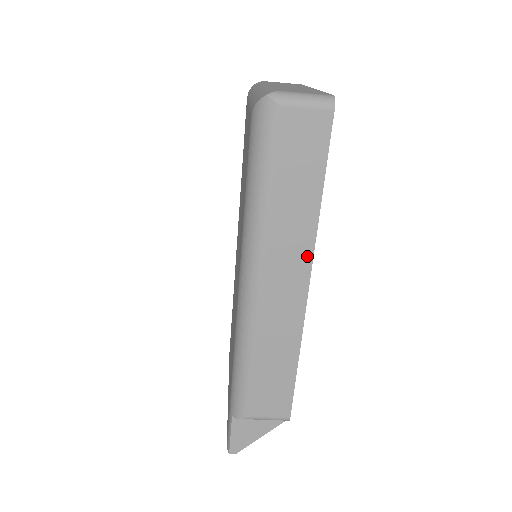
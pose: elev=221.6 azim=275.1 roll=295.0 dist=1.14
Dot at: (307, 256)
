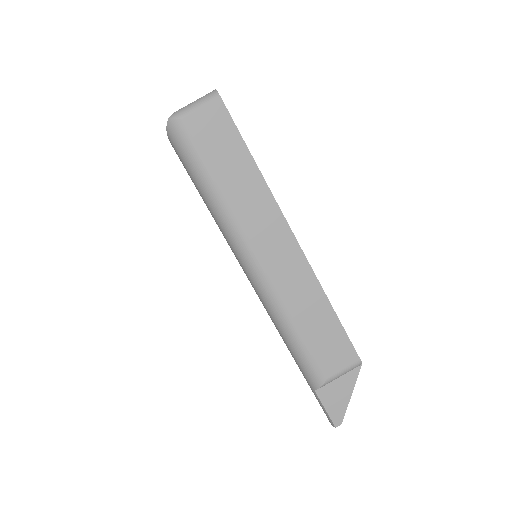
Dot at: (277, 214)
